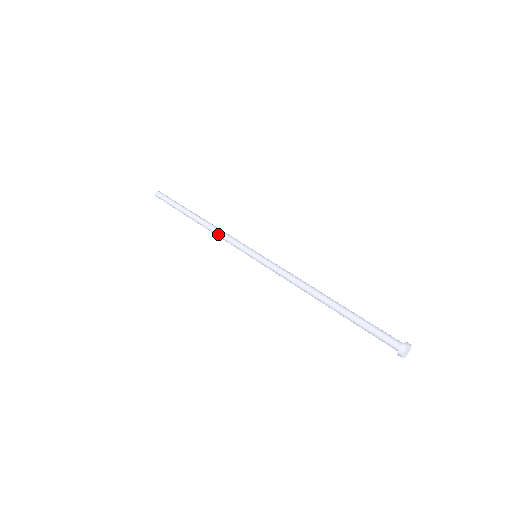
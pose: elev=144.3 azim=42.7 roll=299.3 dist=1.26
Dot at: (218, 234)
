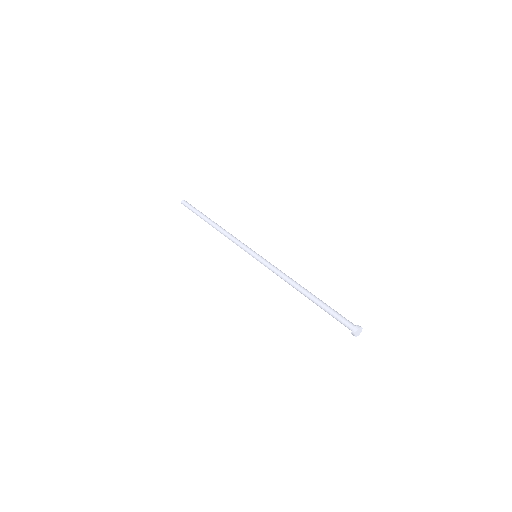
Dot at: (230, 235)
